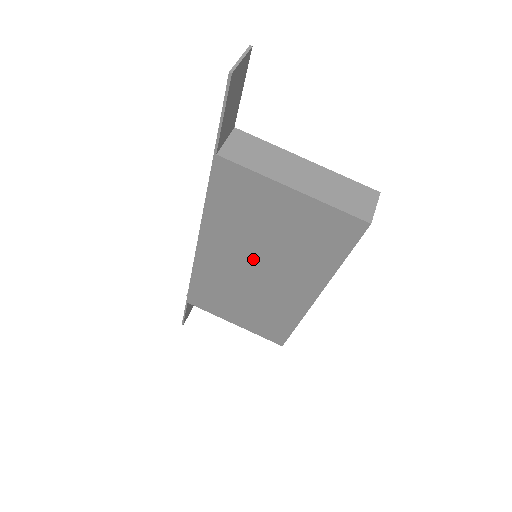
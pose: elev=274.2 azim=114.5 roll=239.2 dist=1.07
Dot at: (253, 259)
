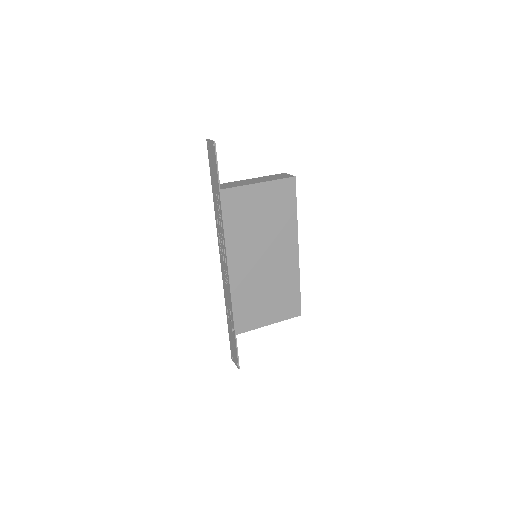
Dot at: (259, 249)
